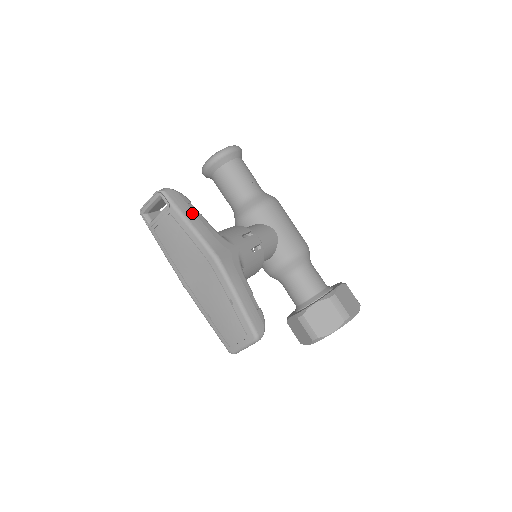
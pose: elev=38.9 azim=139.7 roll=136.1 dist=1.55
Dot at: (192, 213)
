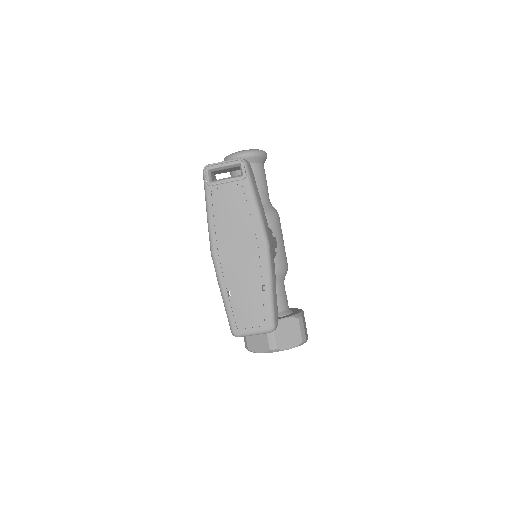
Dot at: (258, 194)
